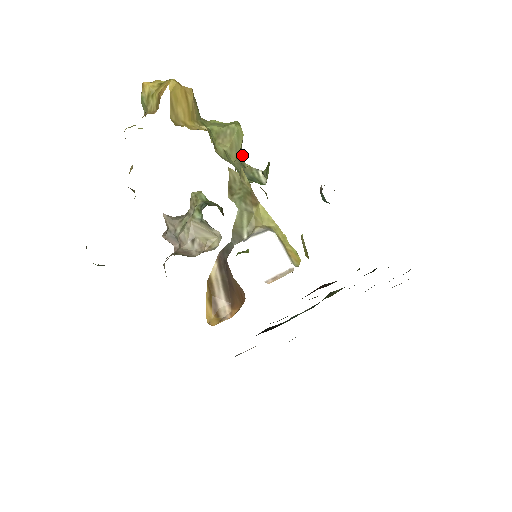
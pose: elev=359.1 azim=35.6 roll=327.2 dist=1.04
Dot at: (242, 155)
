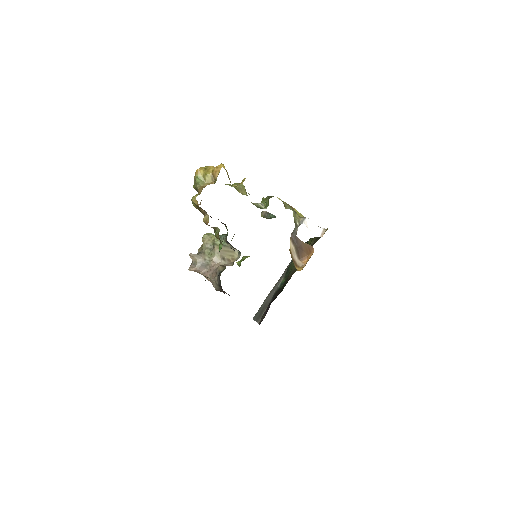
Dot at: occluded
